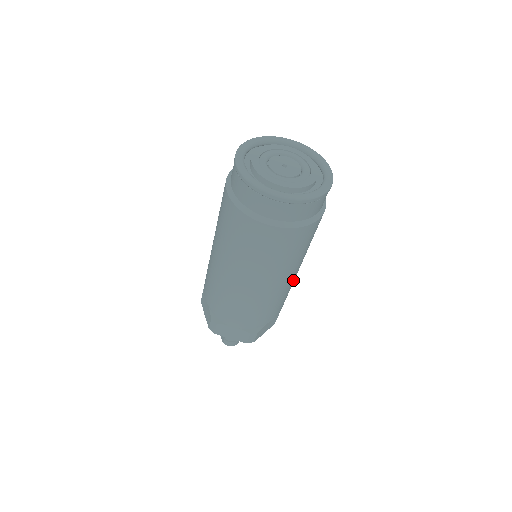
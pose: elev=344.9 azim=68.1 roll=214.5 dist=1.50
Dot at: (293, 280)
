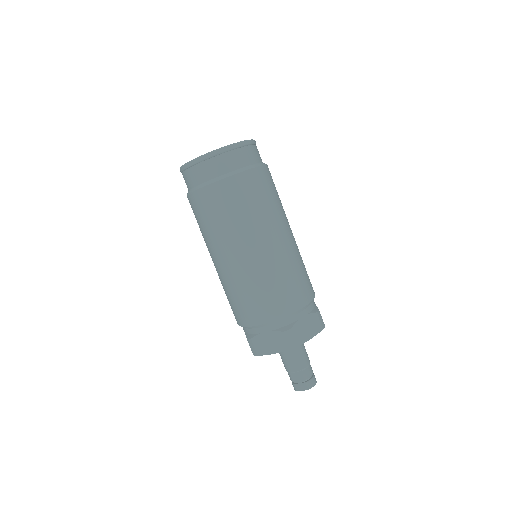
Dot at: occluded
